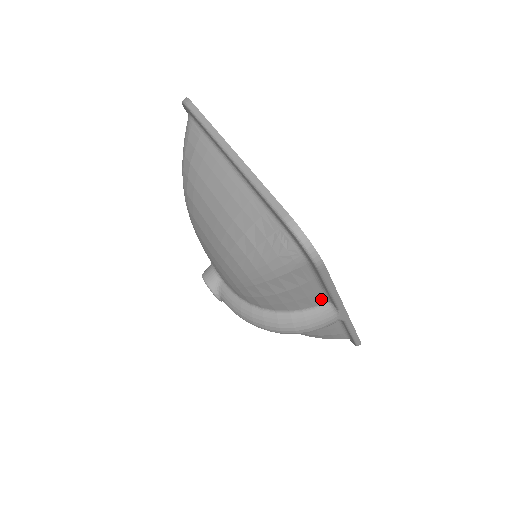
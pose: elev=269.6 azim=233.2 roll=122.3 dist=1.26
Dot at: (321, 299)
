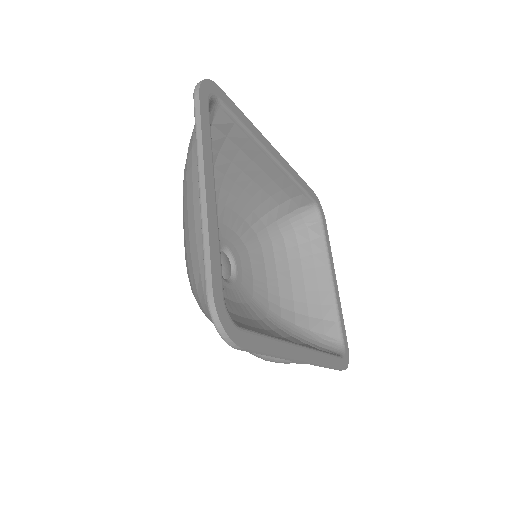
Dot at: occluded
